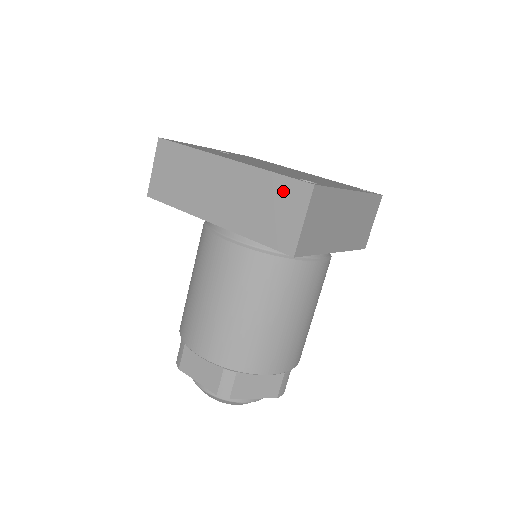
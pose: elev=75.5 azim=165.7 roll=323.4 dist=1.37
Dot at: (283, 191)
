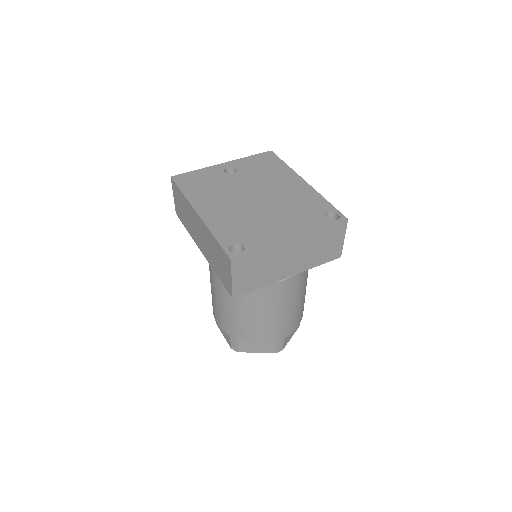
Dot at: (221, 254)
